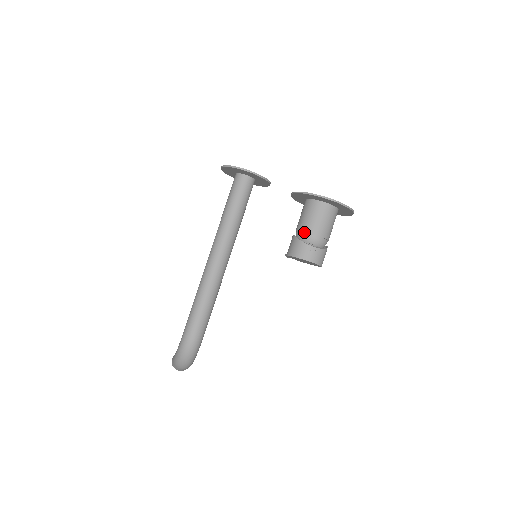
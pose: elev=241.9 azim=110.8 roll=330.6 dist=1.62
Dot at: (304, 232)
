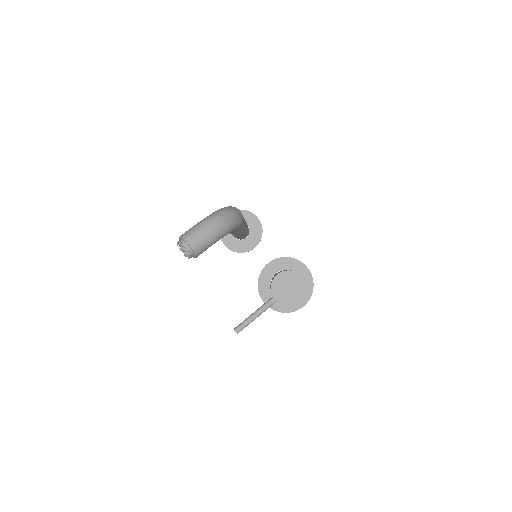
Dot at: occluded
